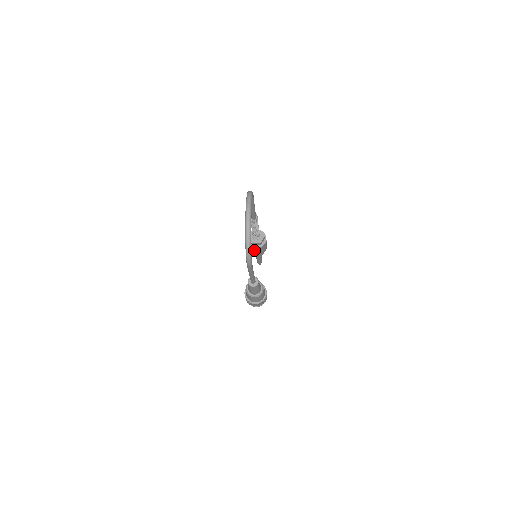
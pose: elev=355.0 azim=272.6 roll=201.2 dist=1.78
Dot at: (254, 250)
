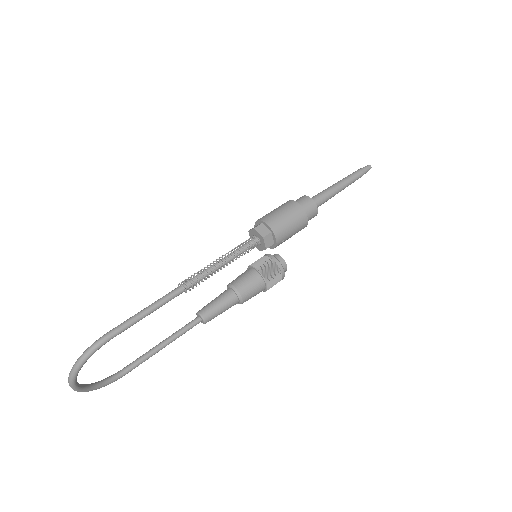
Dot at: occluded
